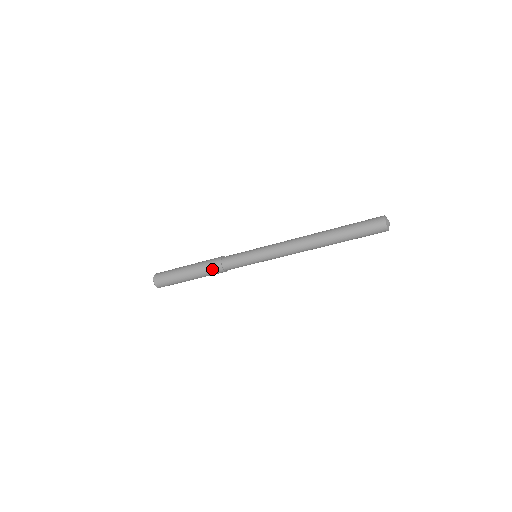
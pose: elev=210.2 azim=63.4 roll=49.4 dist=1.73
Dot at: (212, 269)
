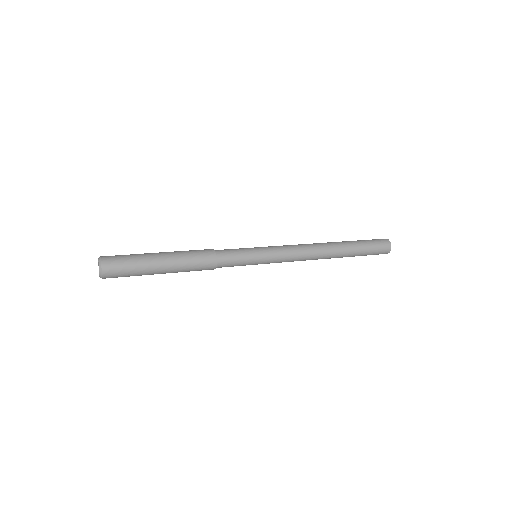
Dot at: (202, 264)
